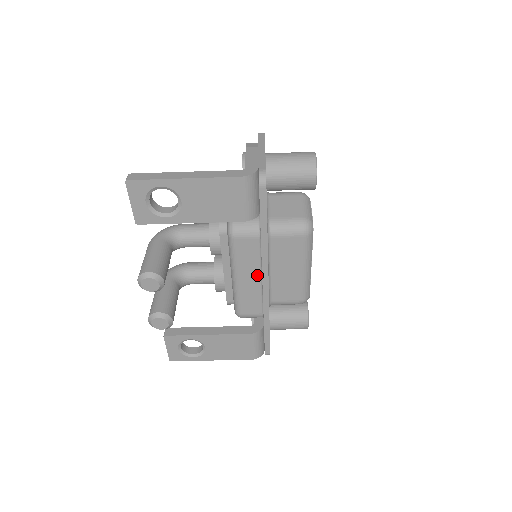
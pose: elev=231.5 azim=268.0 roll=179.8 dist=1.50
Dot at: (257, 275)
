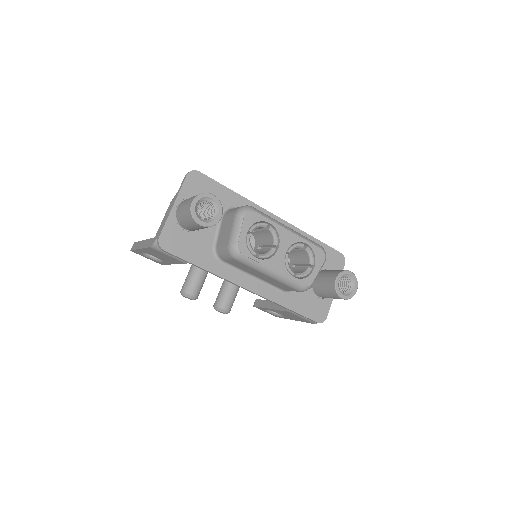
Dot at: occluded
